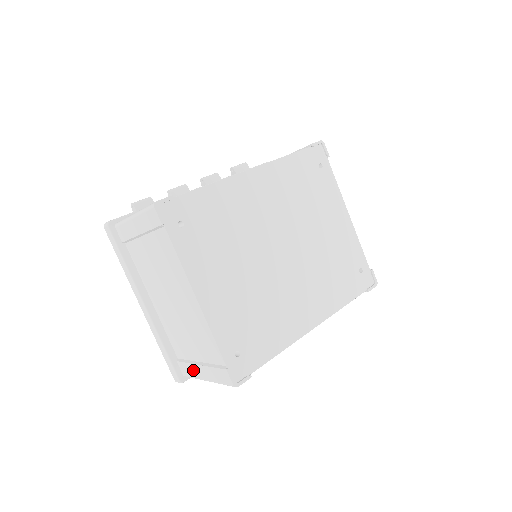
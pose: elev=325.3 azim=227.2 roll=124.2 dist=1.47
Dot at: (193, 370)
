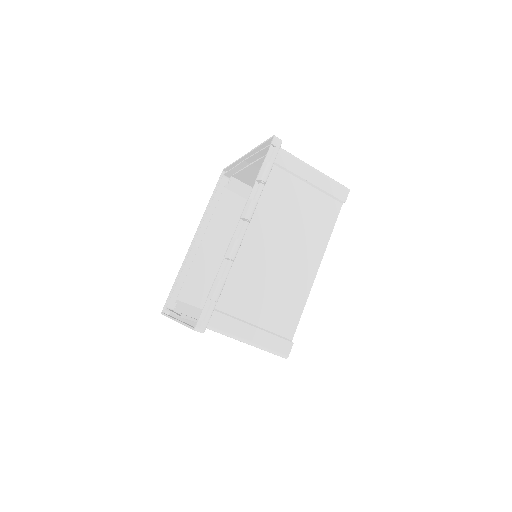
Dot at: occluded
